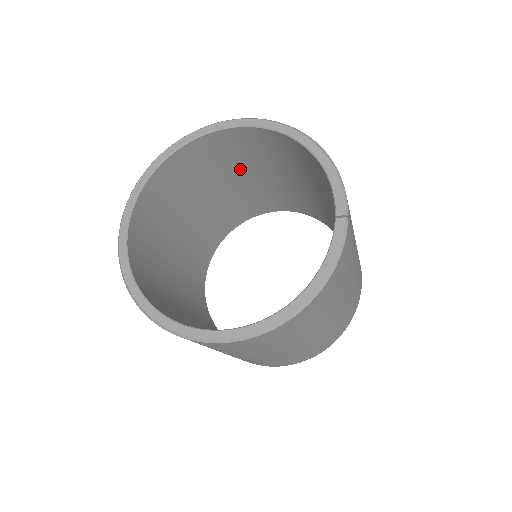
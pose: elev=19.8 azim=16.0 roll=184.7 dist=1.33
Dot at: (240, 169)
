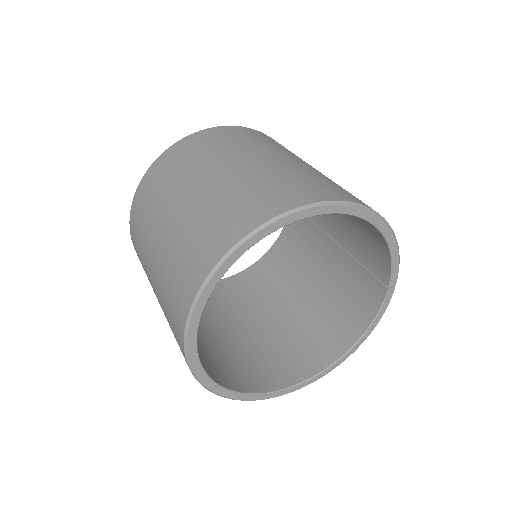
Dot at: occluded
